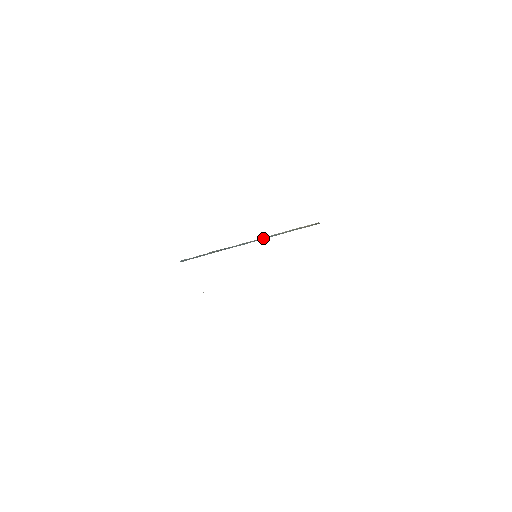
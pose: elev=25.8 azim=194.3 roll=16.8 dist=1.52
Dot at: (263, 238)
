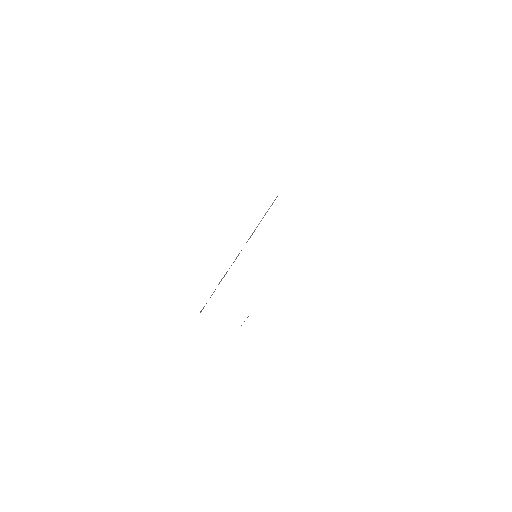
Dot at: occluded
